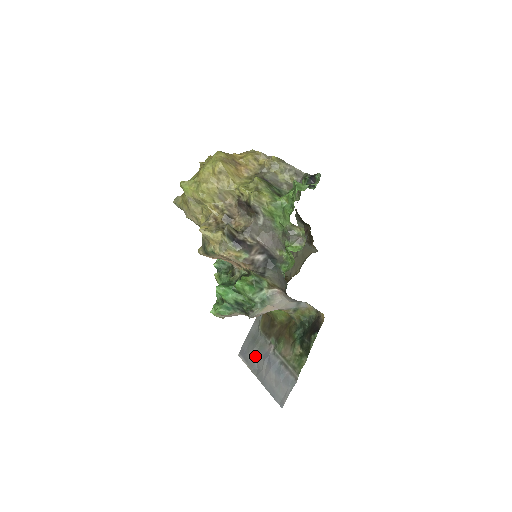
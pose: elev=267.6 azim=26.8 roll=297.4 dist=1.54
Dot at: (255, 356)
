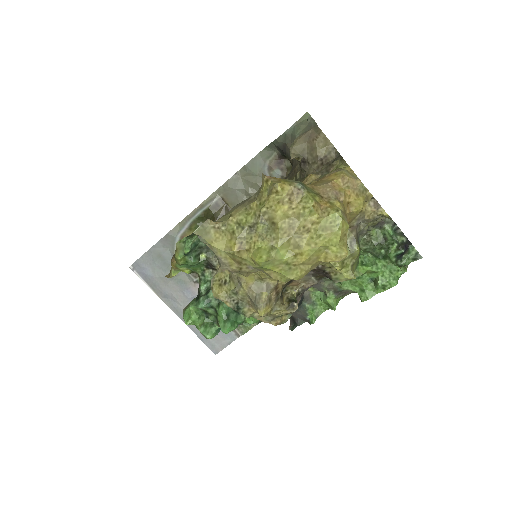
Dot at: (169, 286)
